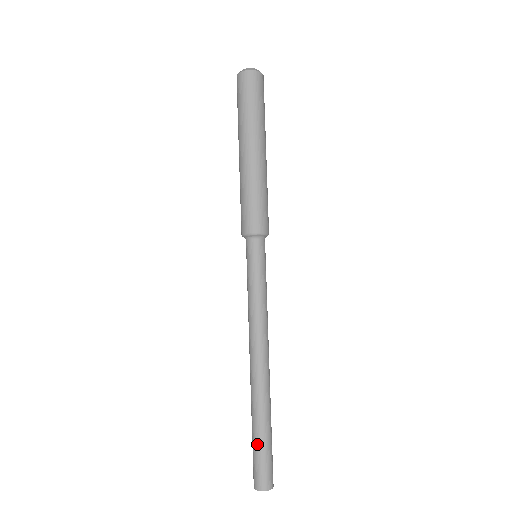
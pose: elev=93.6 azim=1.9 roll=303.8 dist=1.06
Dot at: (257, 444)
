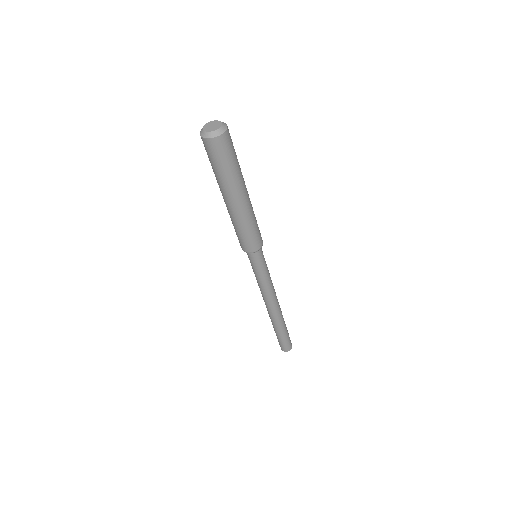
Dot at: (276, 335)
